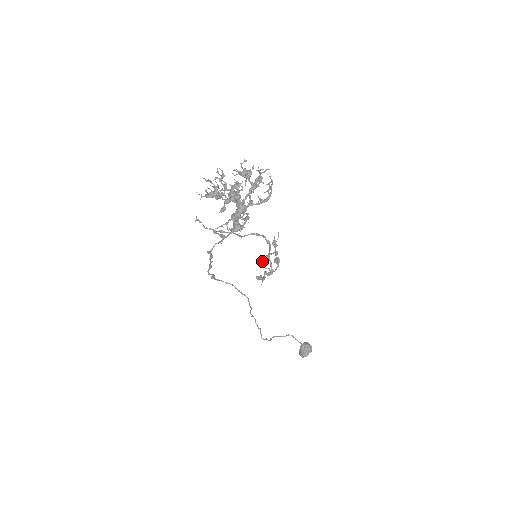
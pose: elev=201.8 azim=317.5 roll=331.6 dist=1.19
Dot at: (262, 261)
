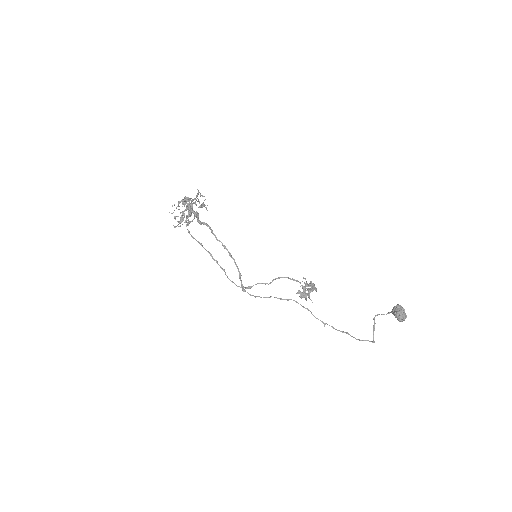
Dot at: (306, 297)
